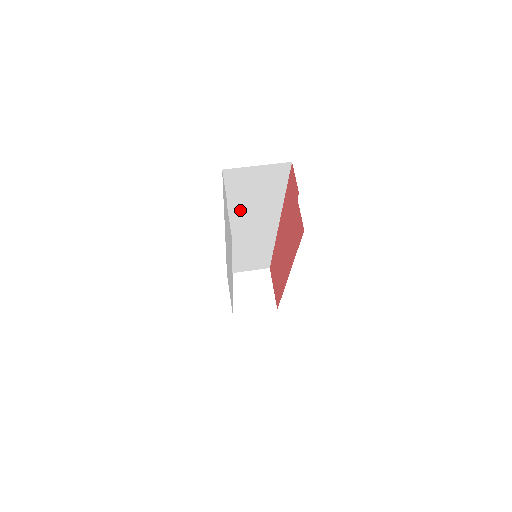
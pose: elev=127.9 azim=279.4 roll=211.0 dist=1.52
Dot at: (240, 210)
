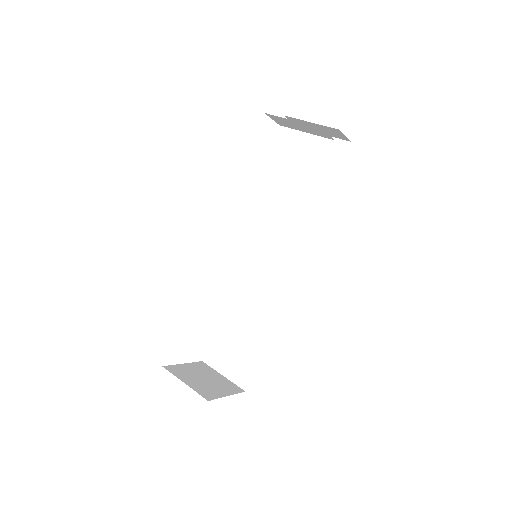
Dot at: (281, 205)
